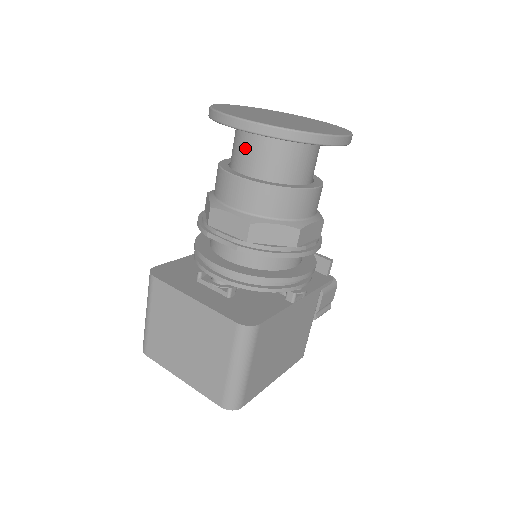
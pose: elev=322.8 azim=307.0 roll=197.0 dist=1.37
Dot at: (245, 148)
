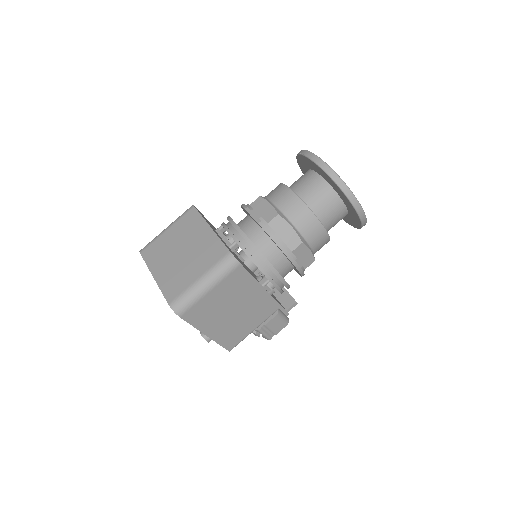
Dot at: (305, 180)
